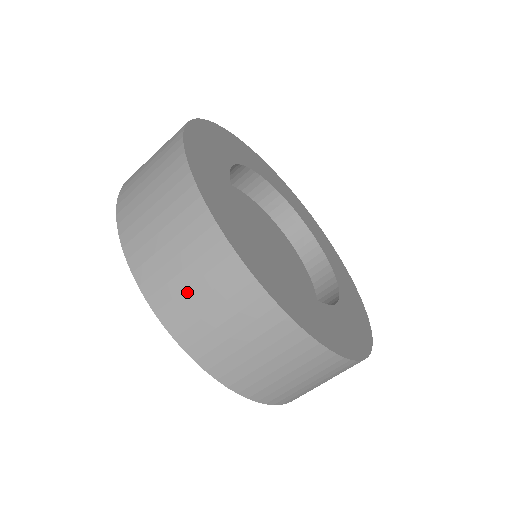
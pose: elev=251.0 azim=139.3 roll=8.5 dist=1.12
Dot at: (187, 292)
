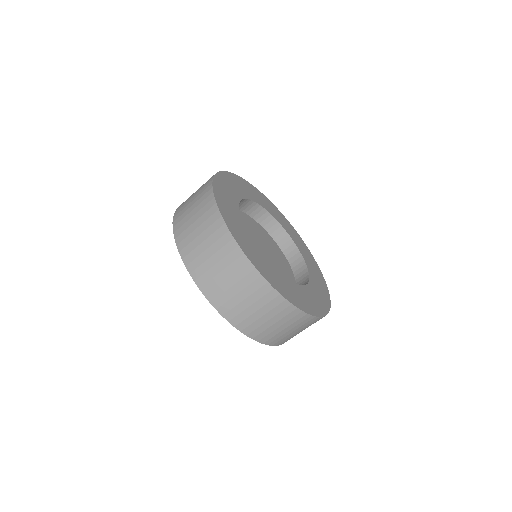
Dot at: (188, 210)
